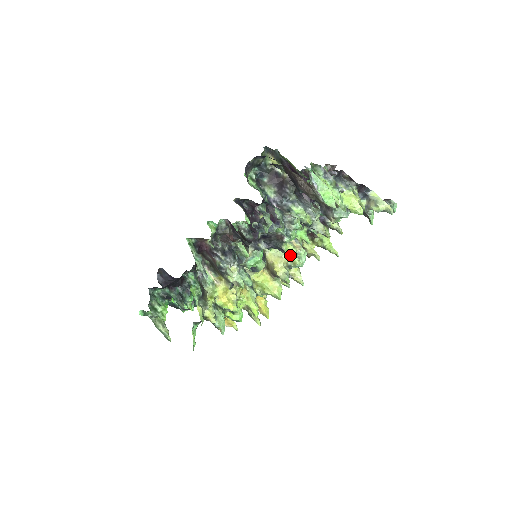
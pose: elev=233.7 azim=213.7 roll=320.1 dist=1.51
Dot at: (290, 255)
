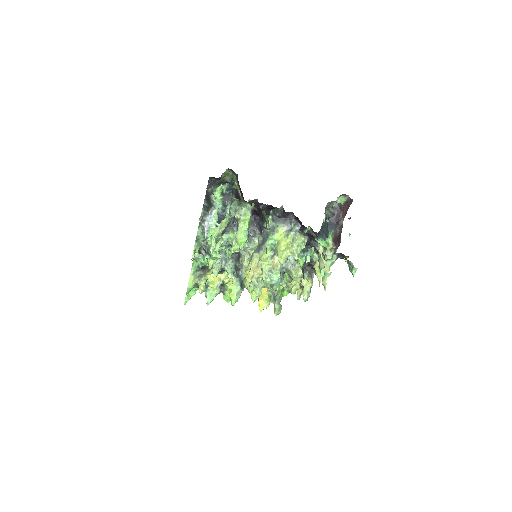
Dot at: (262, 269)
